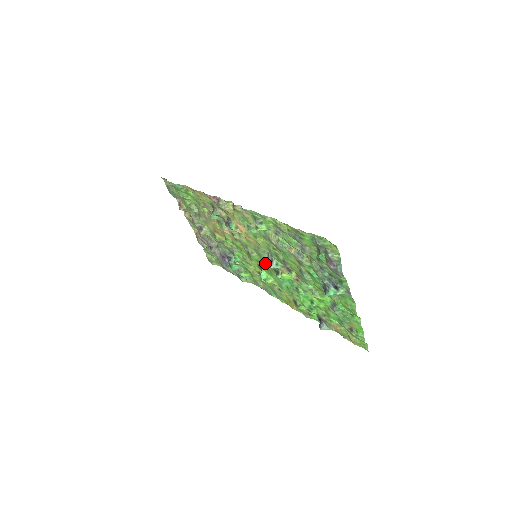
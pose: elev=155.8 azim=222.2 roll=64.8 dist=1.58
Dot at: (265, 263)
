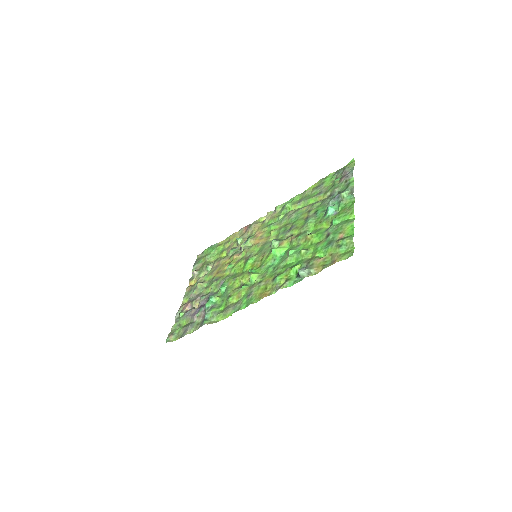
Dot at: (262, 257)
